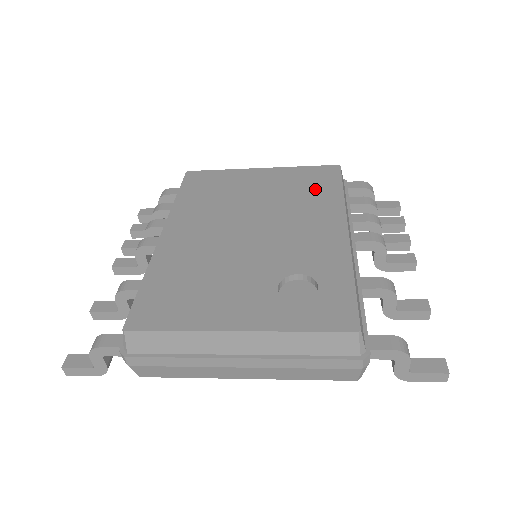
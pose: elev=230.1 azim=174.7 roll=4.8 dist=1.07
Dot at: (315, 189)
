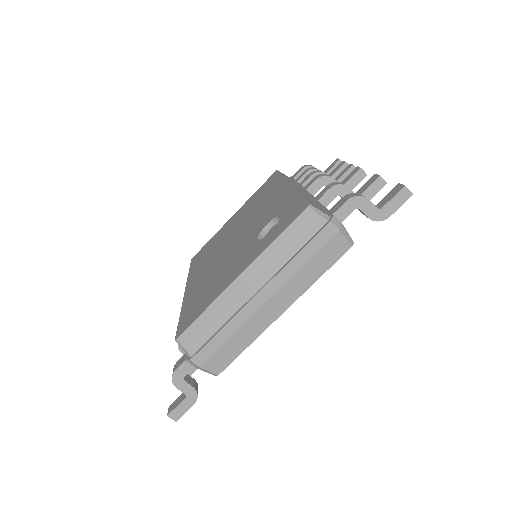
Dot at: (265, 191)
